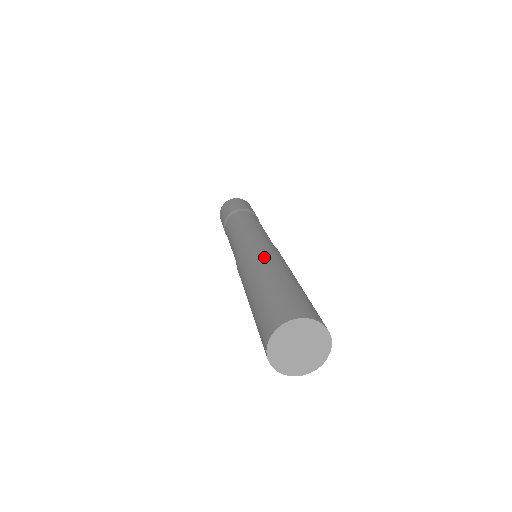
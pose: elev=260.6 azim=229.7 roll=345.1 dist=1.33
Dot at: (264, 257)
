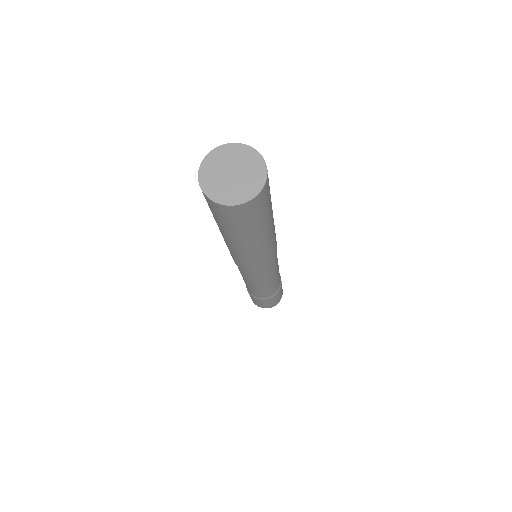
Dot at: occluded
